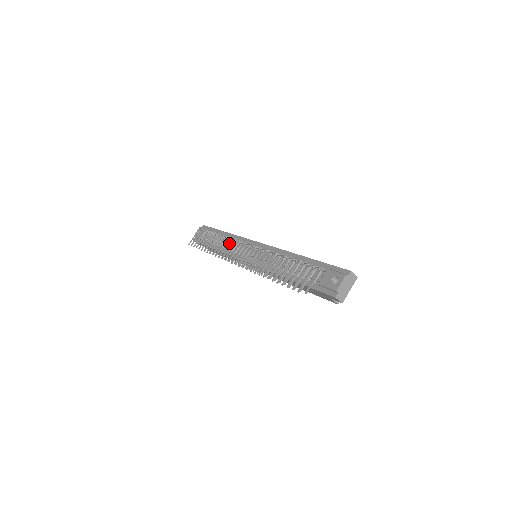
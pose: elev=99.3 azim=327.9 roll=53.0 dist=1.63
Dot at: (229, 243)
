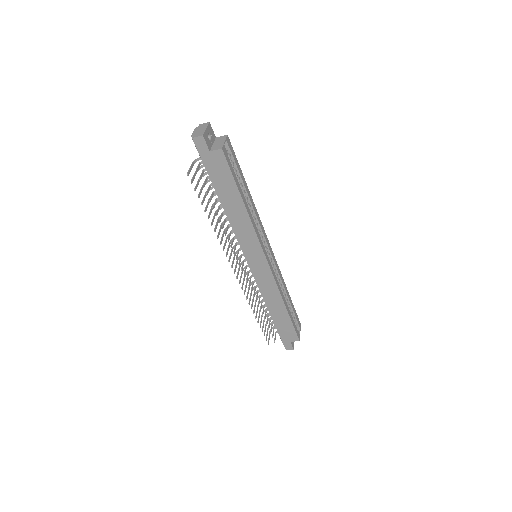
Dot at: occluded
